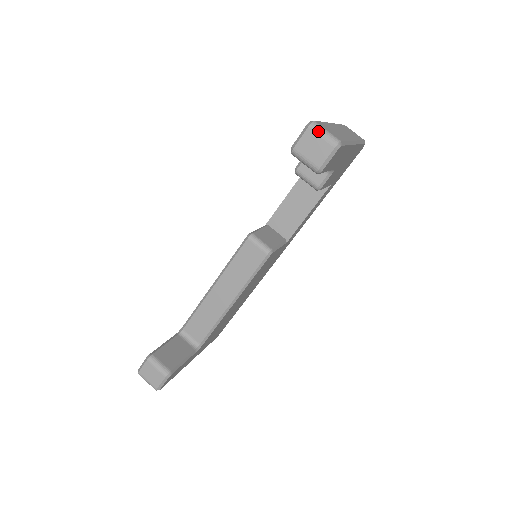
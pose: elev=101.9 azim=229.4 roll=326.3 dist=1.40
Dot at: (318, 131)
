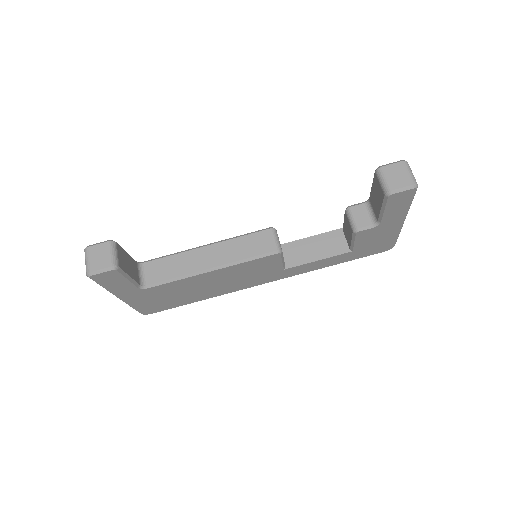
Dot at: (408, 168)
